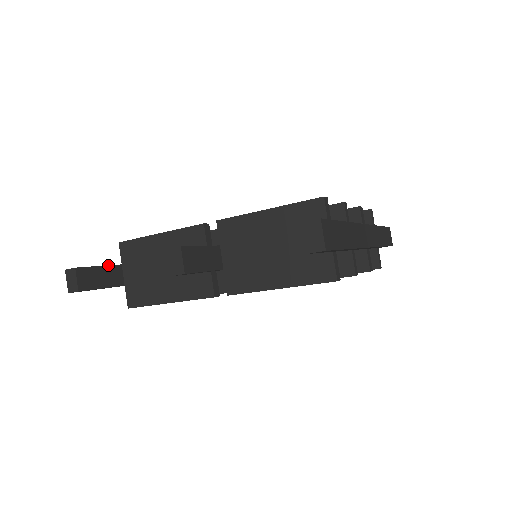
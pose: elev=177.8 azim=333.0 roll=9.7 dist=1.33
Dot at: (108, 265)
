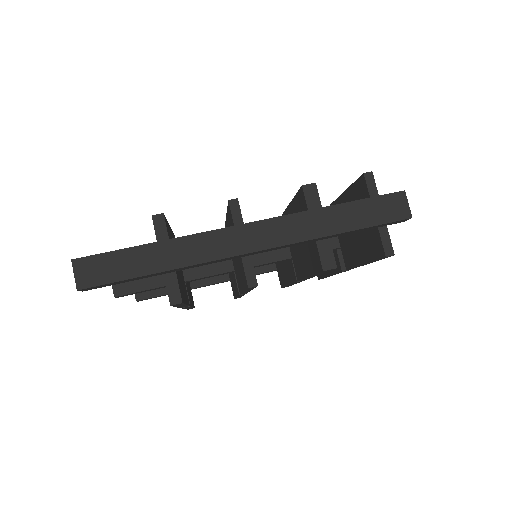
Dot at: occluded
